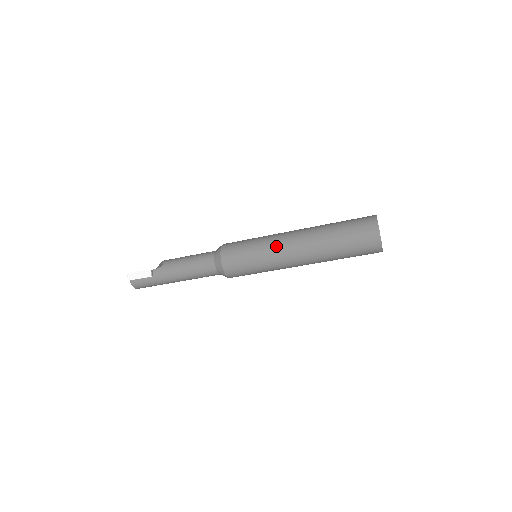
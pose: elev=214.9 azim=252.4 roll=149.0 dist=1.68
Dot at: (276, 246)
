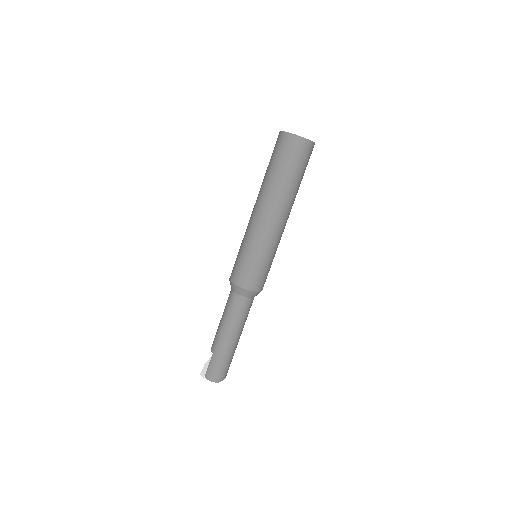
Dot at: (248, 227)
